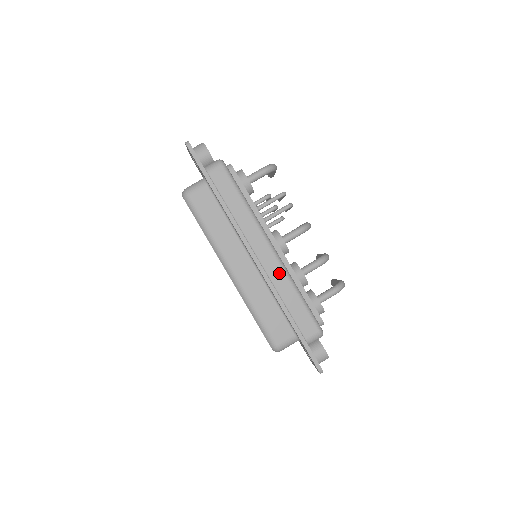
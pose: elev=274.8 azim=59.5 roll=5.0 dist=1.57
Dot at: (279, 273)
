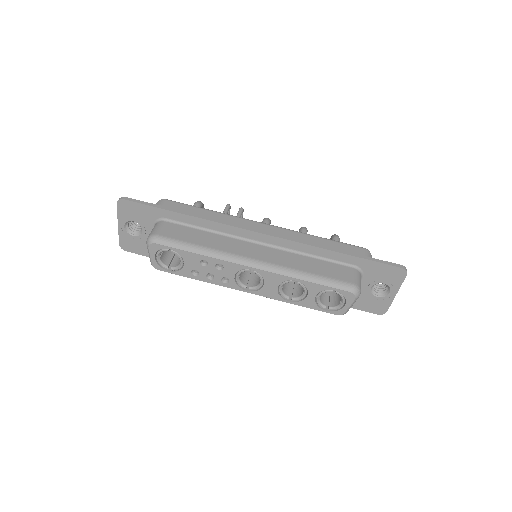
Dot at: (290, 234)
